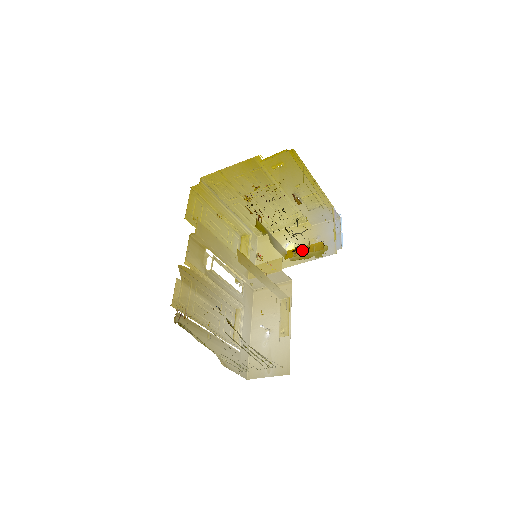
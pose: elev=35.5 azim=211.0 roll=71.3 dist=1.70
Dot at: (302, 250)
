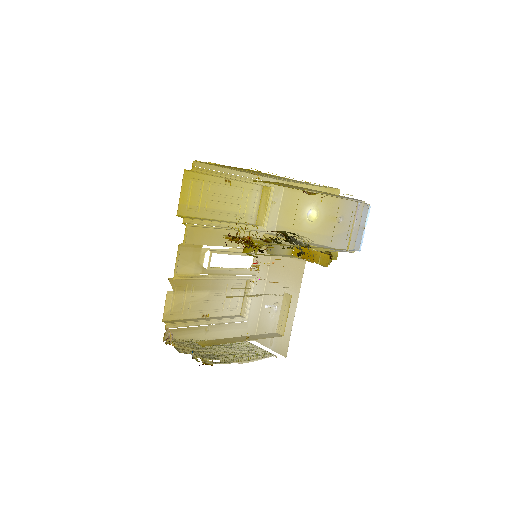
Dot at: (308, 254)
